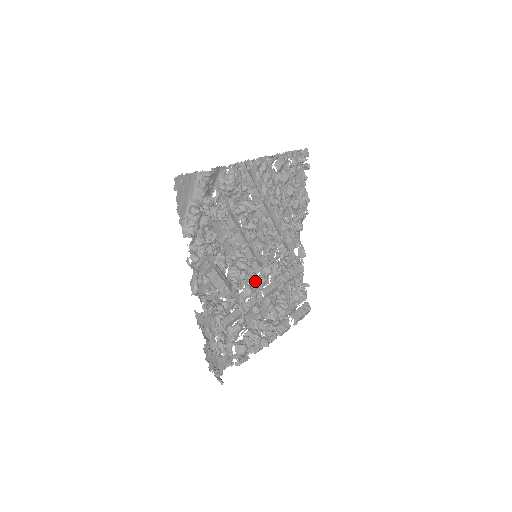
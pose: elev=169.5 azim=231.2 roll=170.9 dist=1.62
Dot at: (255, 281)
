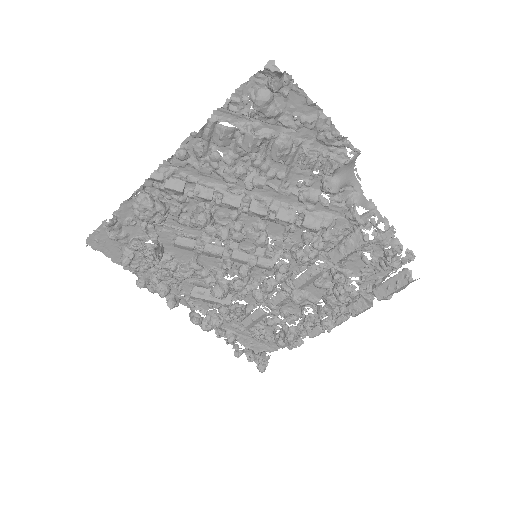
Dot at: (266, 283)
